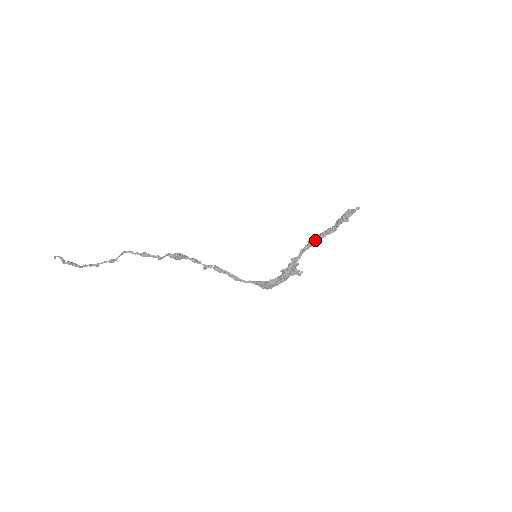
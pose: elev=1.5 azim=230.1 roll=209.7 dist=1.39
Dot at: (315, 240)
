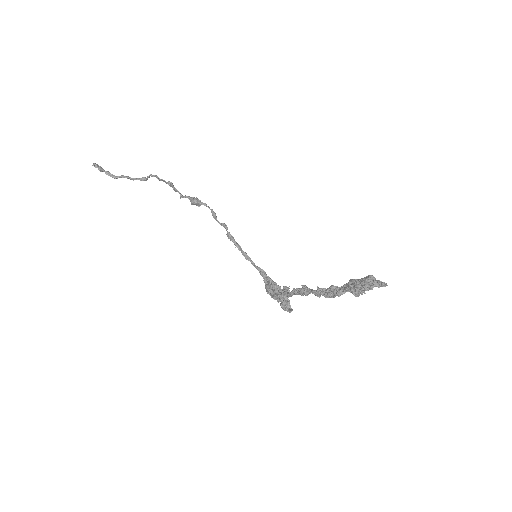
Dot at: (309, 291)
